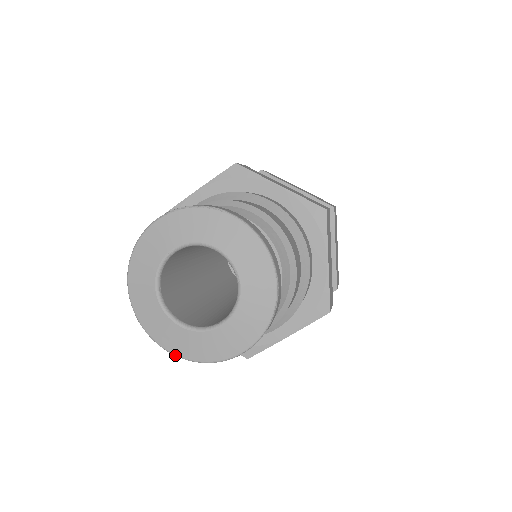
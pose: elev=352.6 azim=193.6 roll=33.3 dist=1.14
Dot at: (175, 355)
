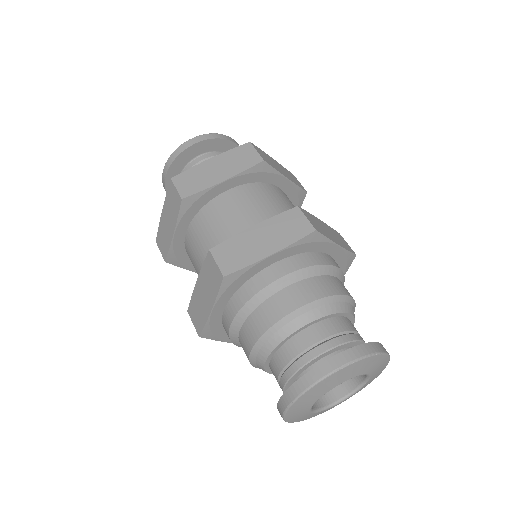
Dot at: occluded
